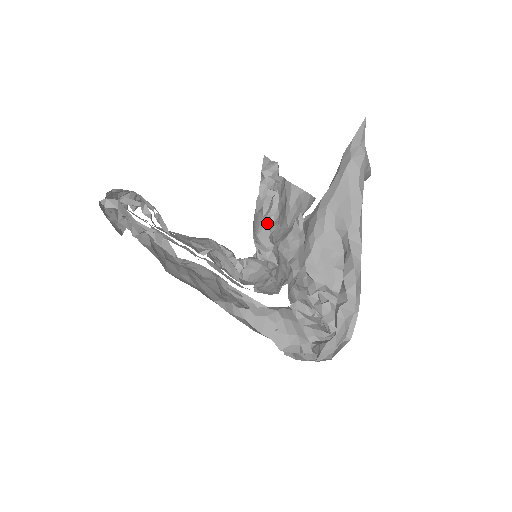
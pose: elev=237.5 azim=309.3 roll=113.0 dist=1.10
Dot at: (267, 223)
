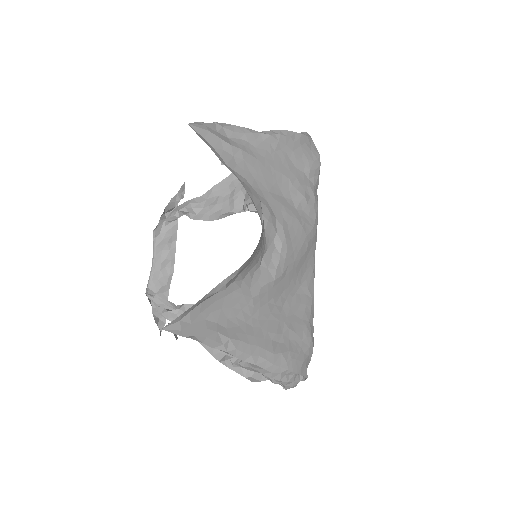
Dot at: occluded
